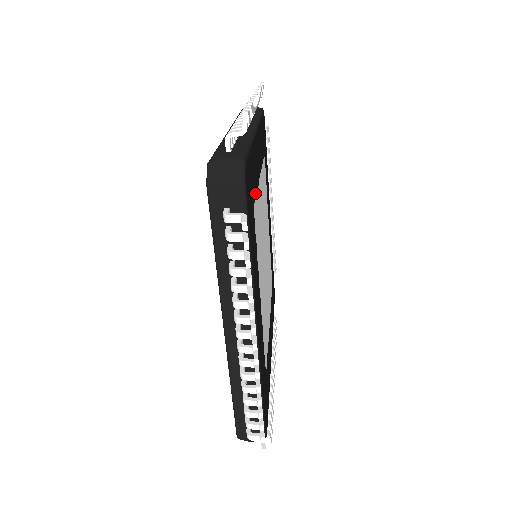
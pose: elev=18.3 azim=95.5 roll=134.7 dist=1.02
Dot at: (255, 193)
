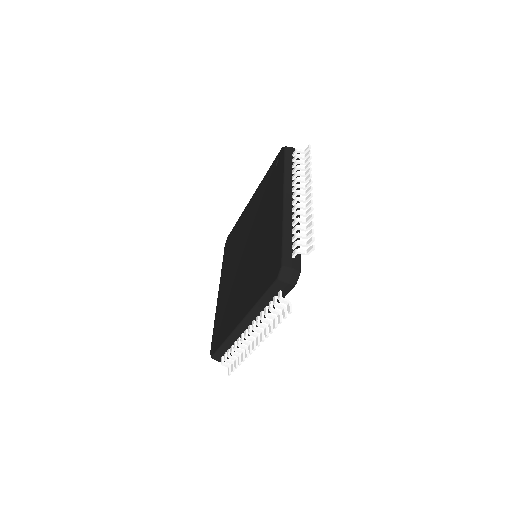
Dot at: occluded
